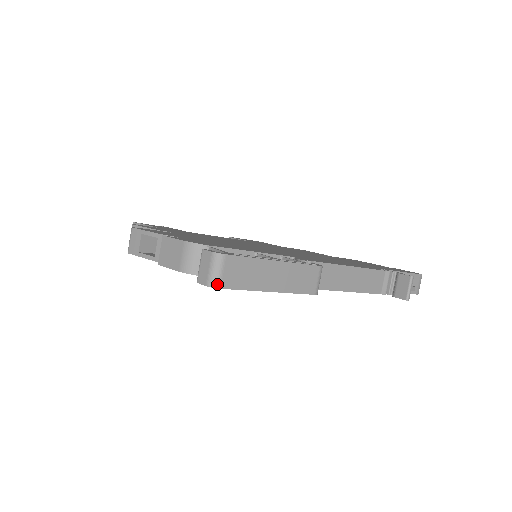
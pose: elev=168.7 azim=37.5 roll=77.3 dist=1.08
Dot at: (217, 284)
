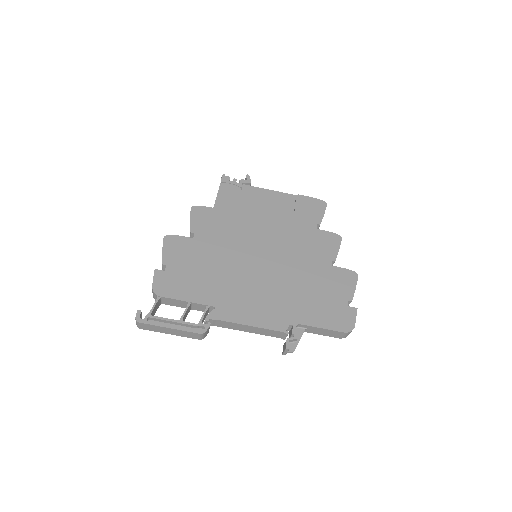
Dot at: (138, 327)
